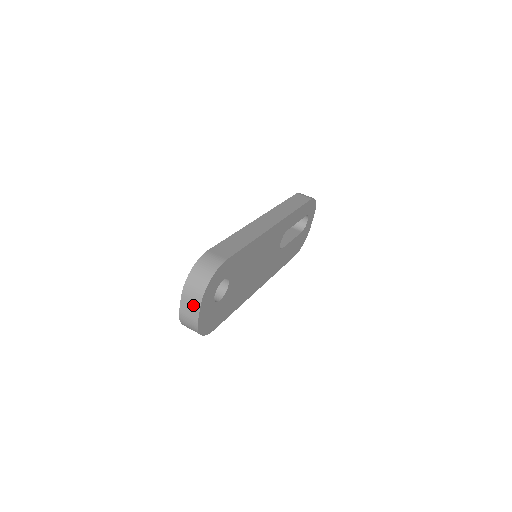
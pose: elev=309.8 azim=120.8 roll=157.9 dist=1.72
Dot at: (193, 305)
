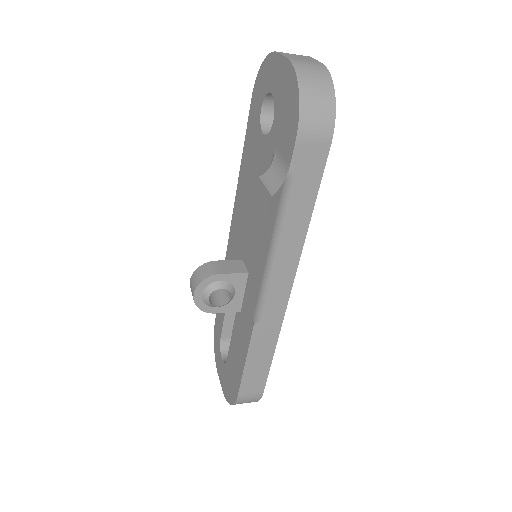
Dot at: (301, 56)
